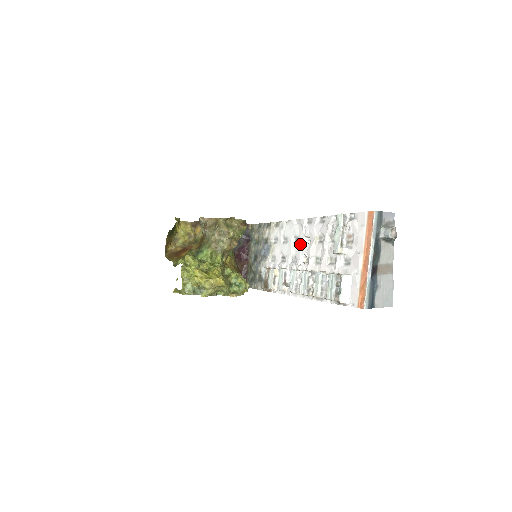
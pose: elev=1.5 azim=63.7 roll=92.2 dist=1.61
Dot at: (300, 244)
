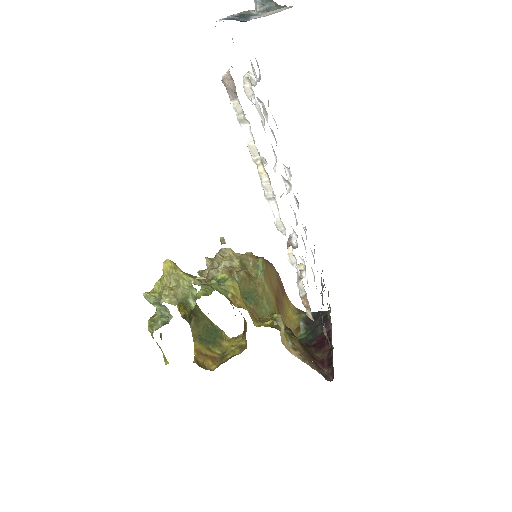
Dot at: occluded
